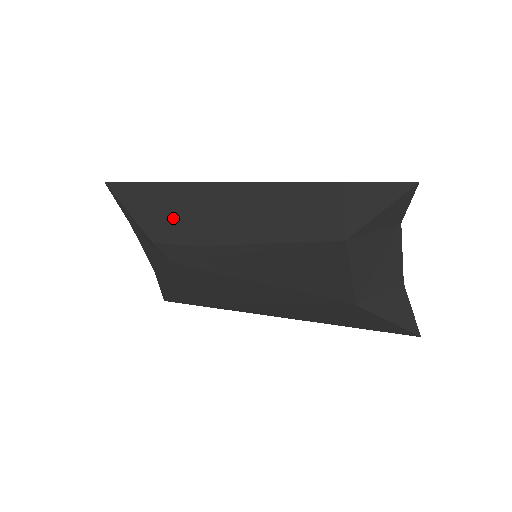
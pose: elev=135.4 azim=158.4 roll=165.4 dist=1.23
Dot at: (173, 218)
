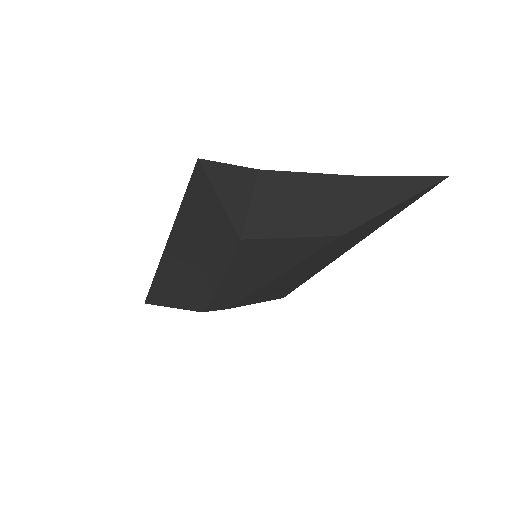
Dot at: (184, 296)
